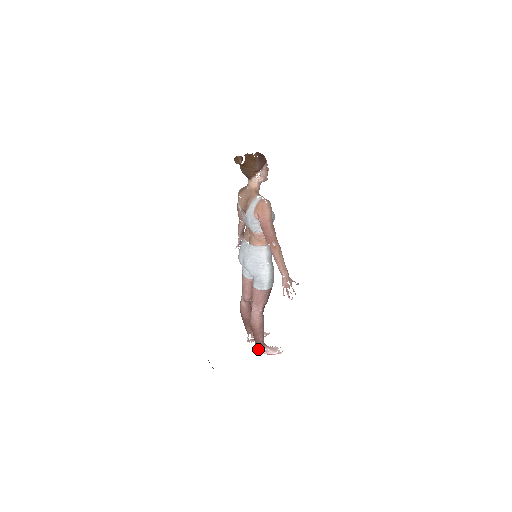
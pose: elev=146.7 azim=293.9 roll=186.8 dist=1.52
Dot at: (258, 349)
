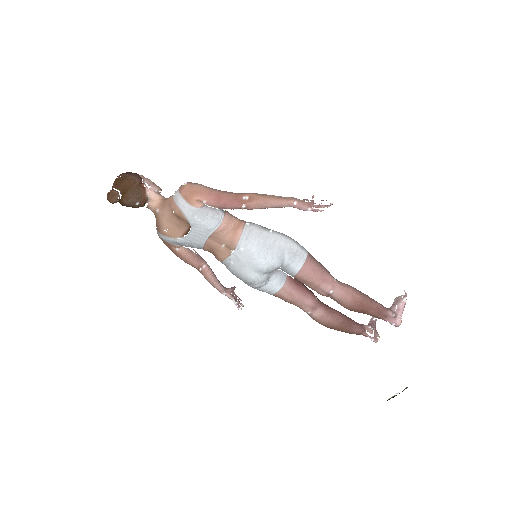
Dot at: (392, 319)
